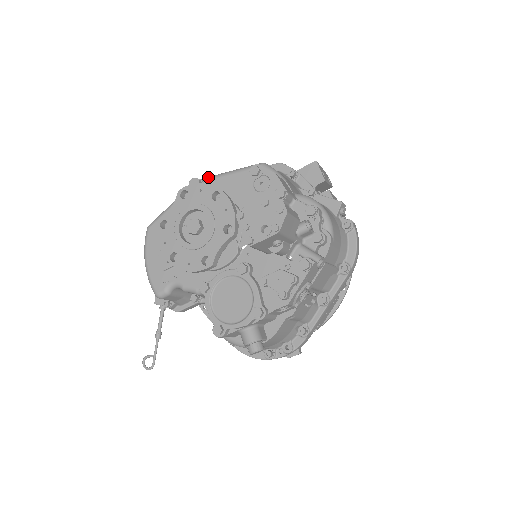
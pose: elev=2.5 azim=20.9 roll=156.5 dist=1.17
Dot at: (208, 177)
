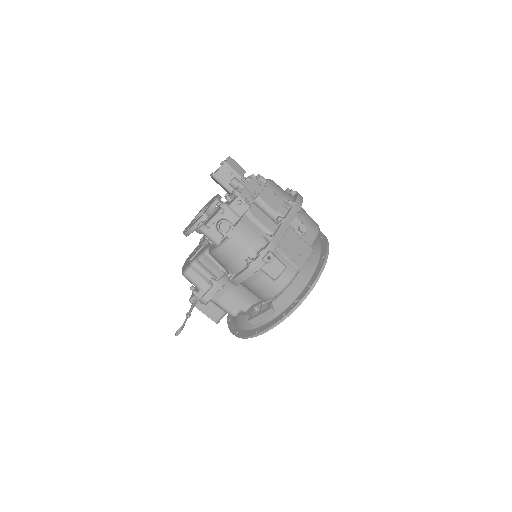
Dot at: occluded
